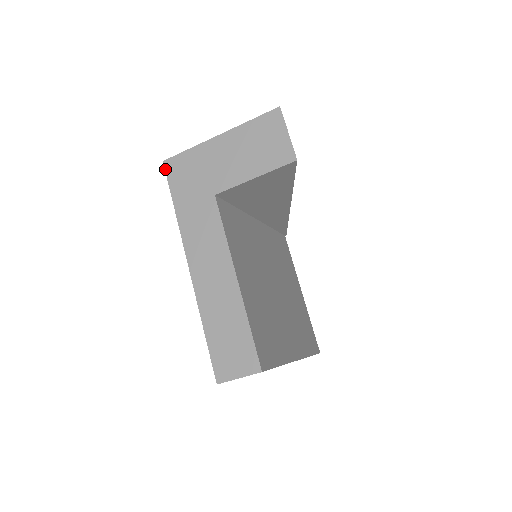
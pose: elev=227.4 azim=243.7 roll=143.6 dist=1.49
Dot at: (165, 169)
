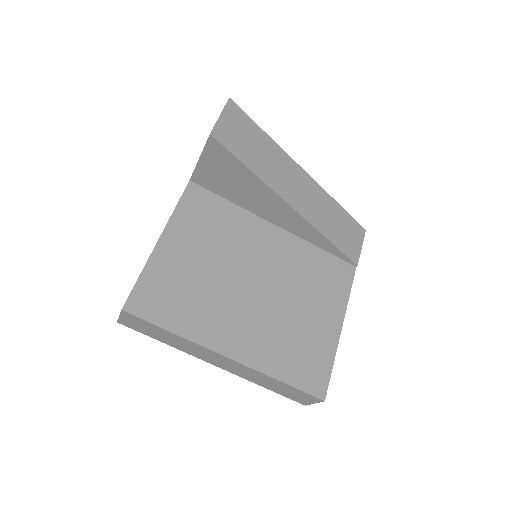
Dot at: occluded
